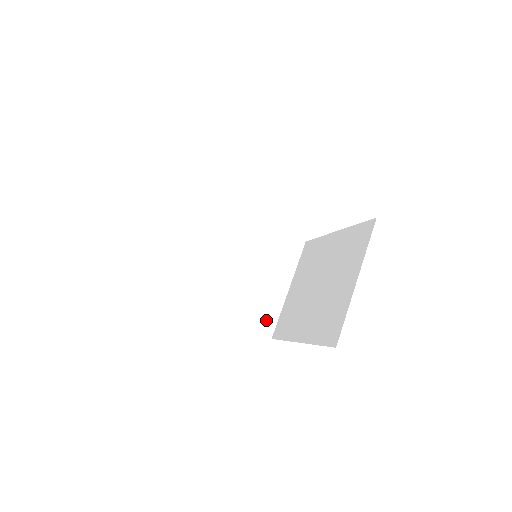
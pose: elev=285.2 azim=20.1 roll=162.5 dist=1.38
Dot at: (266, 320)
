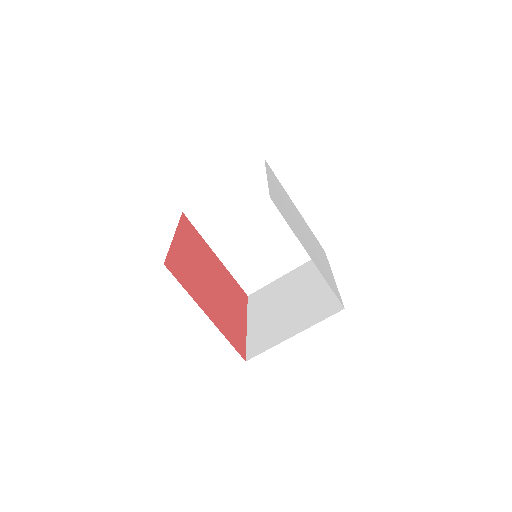
Dot at: (253, 283)
